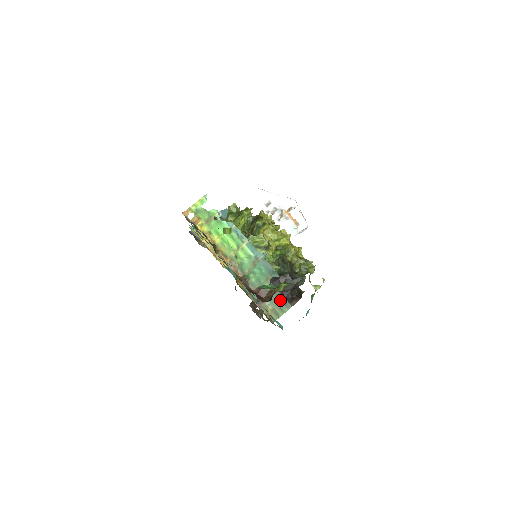
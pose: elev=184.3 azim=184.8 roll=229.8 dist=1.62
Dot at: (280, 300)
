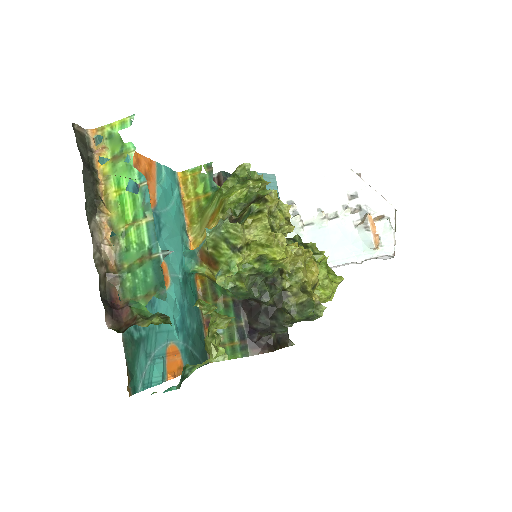
Dot at: (239, 336)
